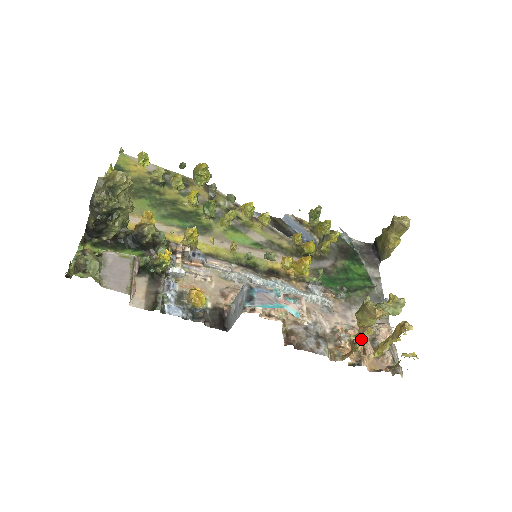
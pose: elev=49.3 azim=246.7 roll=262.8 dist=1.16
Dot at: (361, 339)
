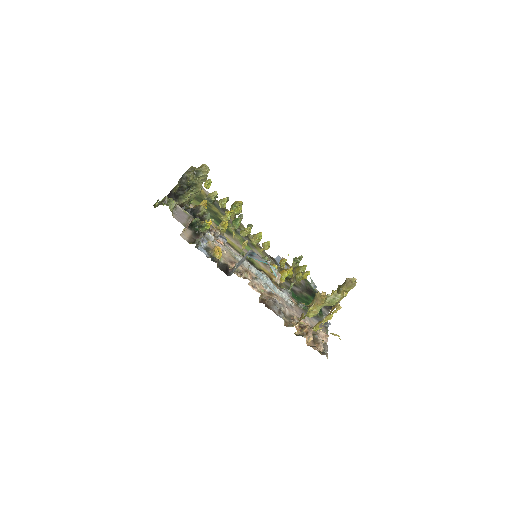
Dot at: (307, 327)
